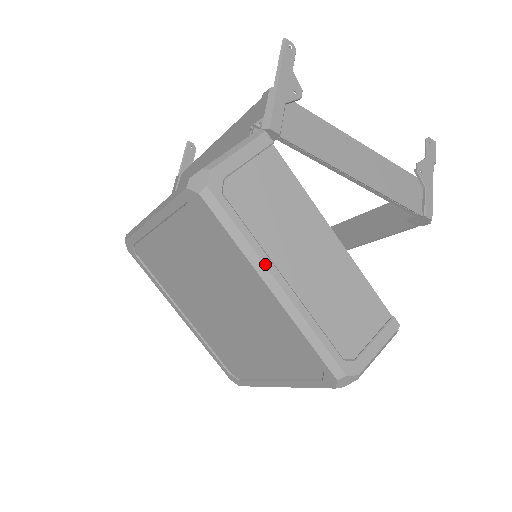
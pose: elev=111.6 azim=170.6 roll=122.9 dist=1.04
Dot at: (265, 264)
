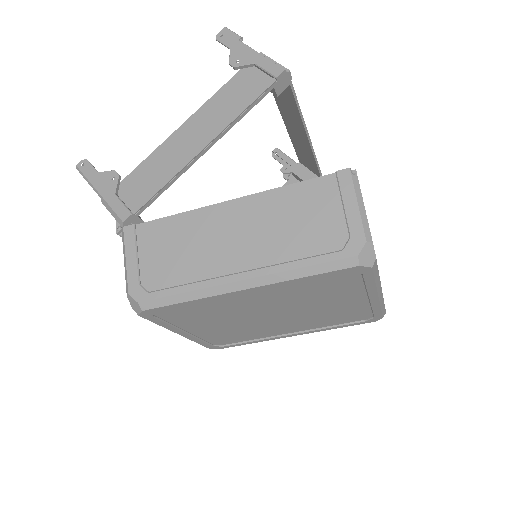
Dot at: (217, 285)
